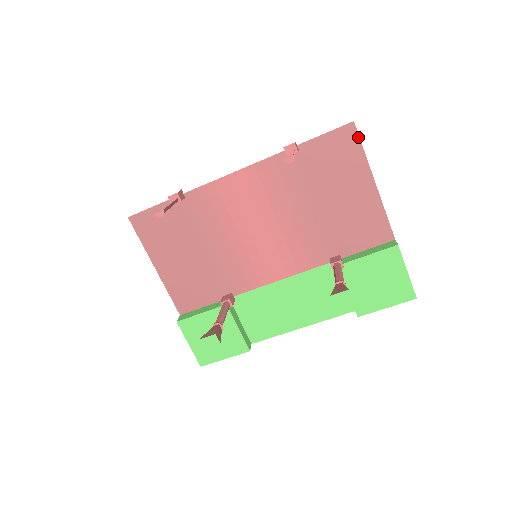
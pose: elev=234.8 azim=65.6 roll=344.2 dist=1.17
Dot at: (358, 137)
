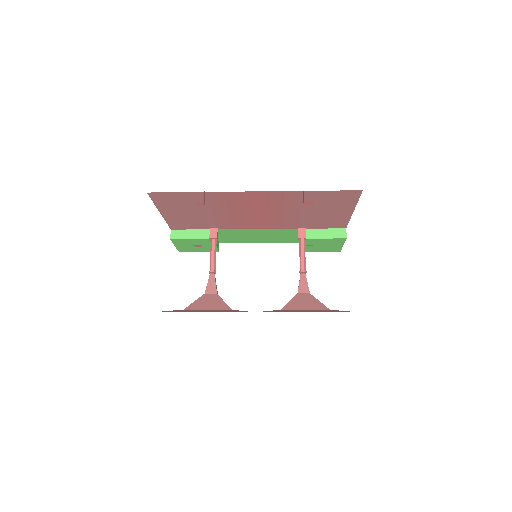
Dot at: (359, 196)
